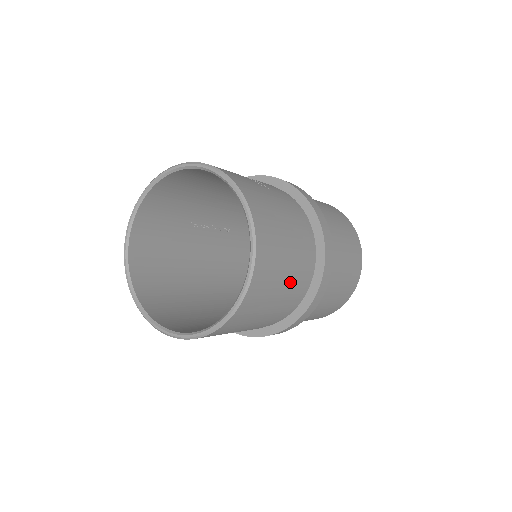
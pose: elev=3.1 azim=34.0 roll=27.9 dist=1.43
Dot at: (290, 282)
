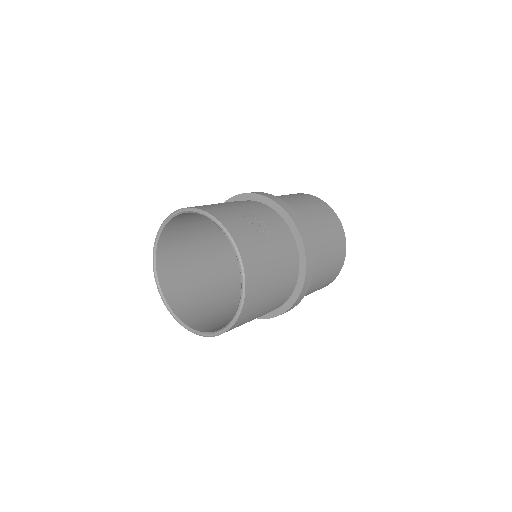
Dot at: (268, 308)
